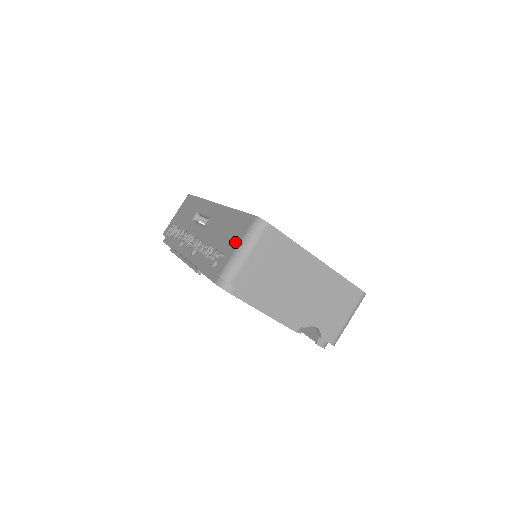
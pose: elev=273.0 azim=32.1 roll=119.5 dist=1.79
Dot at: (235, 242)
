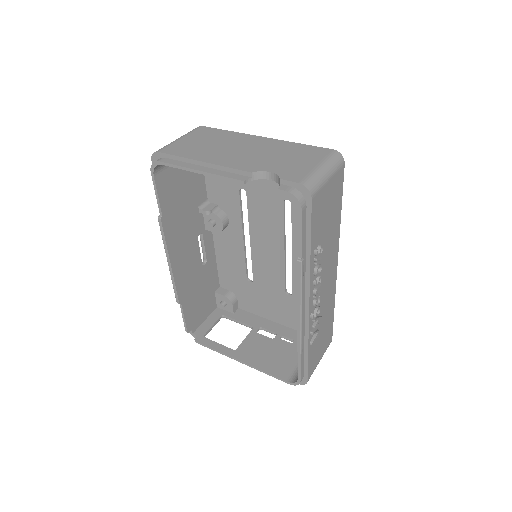
Dot at: occluded
